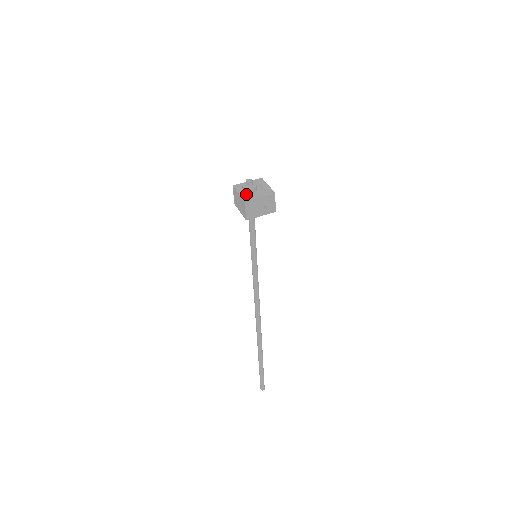
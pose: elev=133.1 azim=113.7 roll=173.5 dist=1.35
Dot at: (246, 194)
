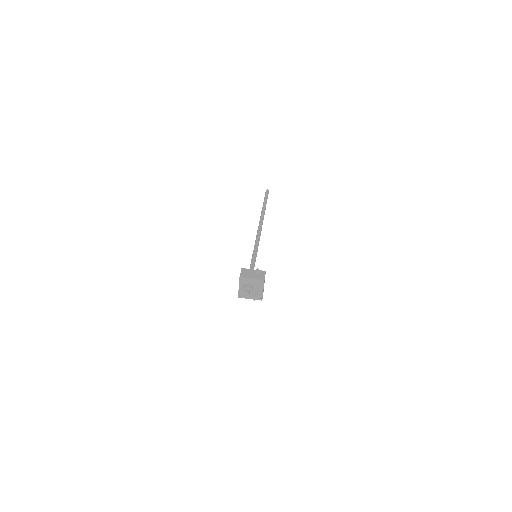
Dot at: (243, 292)
